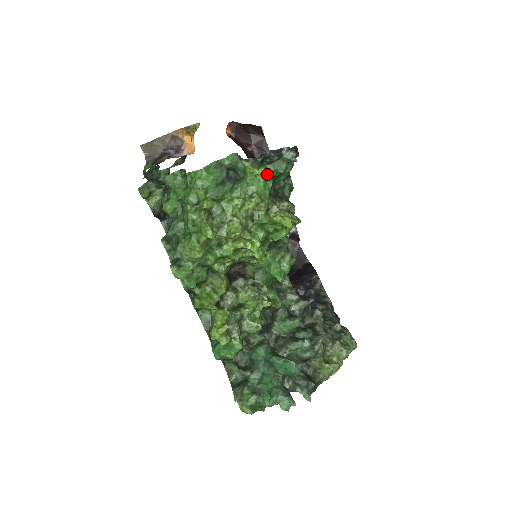
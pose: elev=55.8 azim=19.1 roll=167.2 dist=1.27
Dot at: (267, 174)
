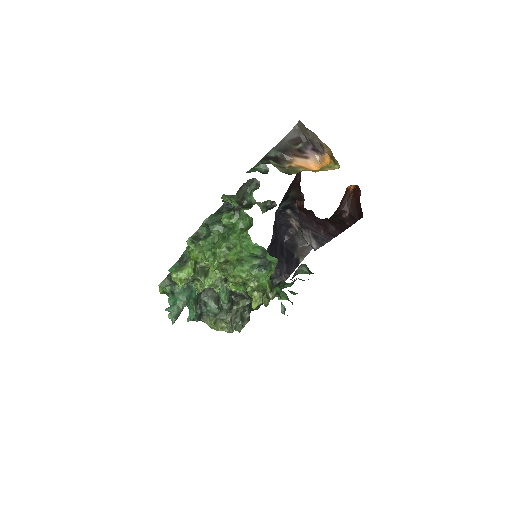
Dot at: occluded
